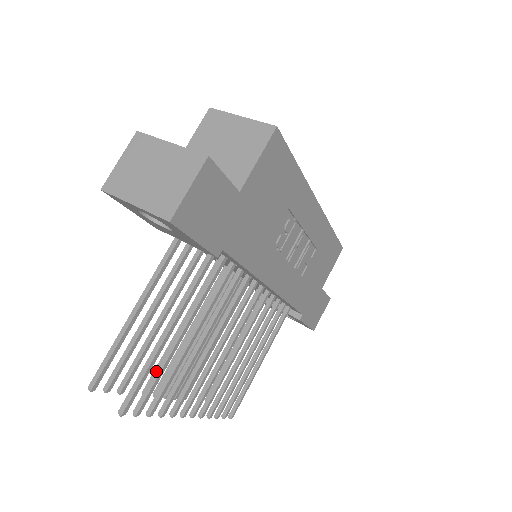
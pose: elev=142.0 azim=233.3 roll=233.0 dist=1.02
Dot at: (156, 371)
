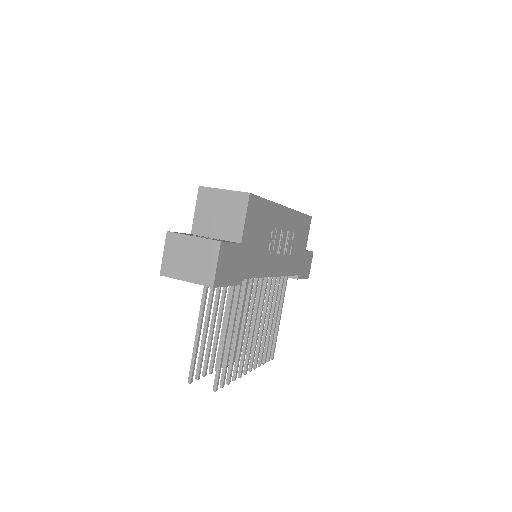
Dot at: (224, 359)
